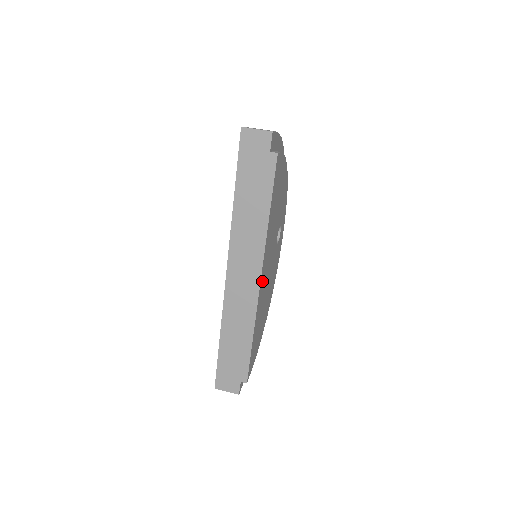
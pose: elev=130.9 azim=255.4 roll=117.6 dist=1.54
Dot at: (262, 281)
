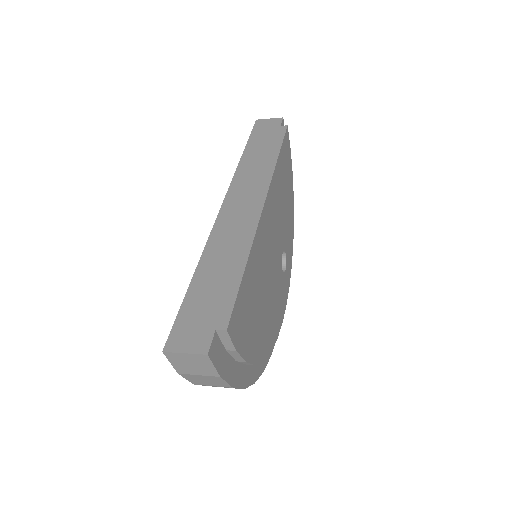
Dot at: (265, 219)
